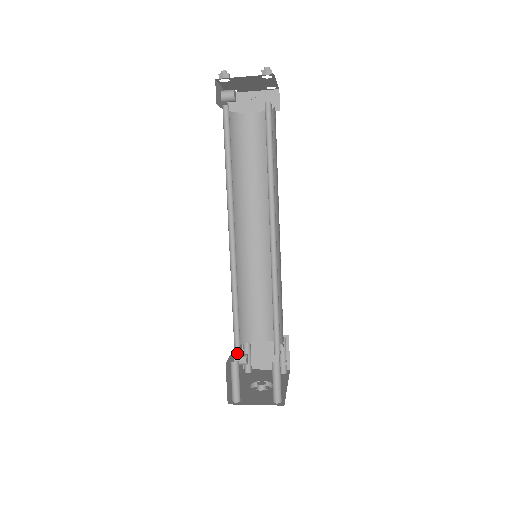
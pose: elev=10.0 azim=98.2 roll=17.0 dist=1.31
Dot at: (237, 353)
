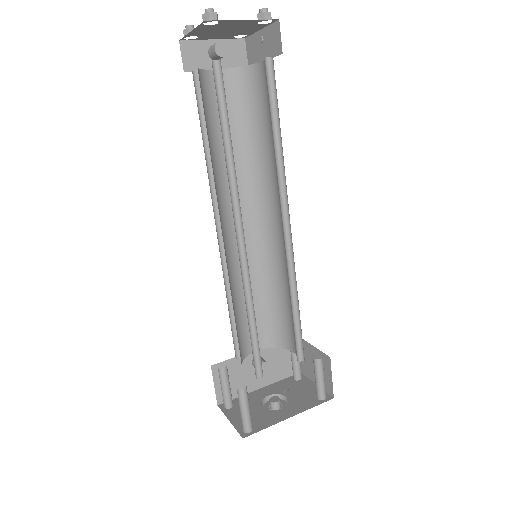
Dot at: (272, 355)
